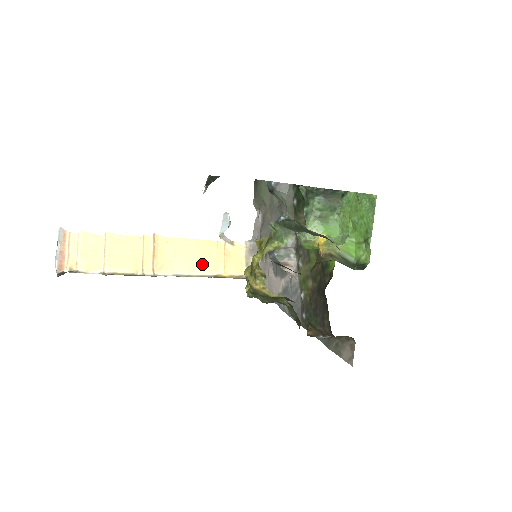
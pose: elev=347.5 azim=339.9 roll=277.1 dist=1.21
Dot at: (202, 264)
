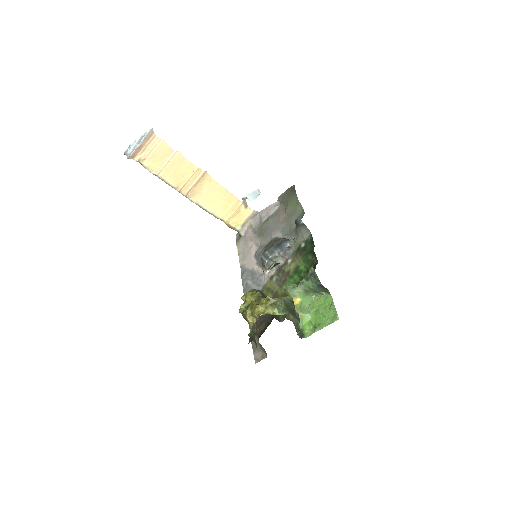
Dot at: (218, 208)
